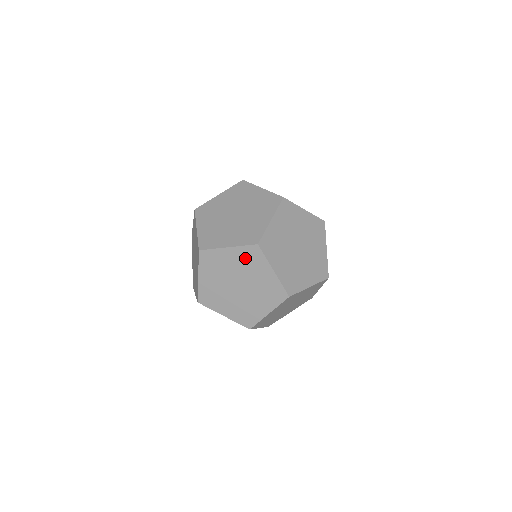
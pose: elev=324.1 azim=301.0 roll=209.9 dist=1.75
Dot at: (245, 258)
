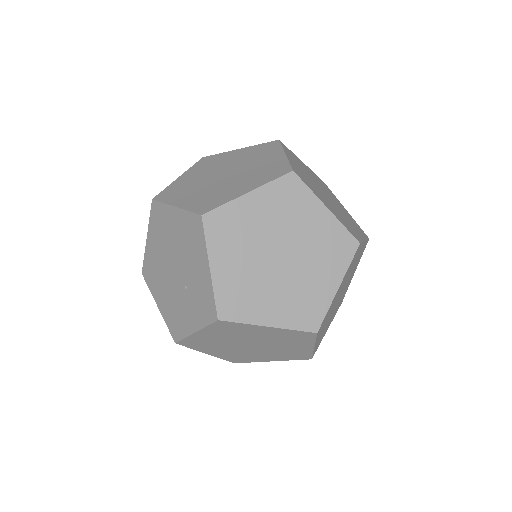
Dot at: (254, 152)
